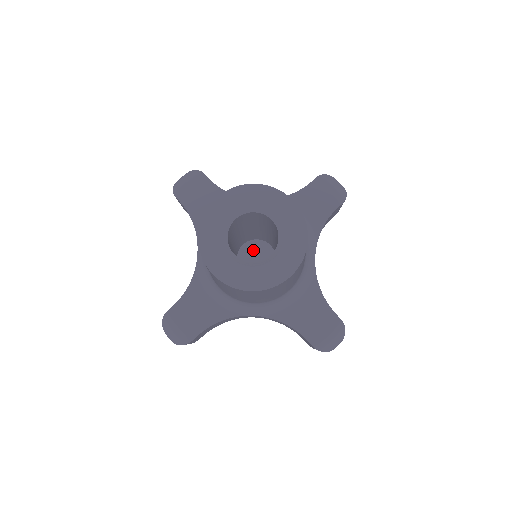
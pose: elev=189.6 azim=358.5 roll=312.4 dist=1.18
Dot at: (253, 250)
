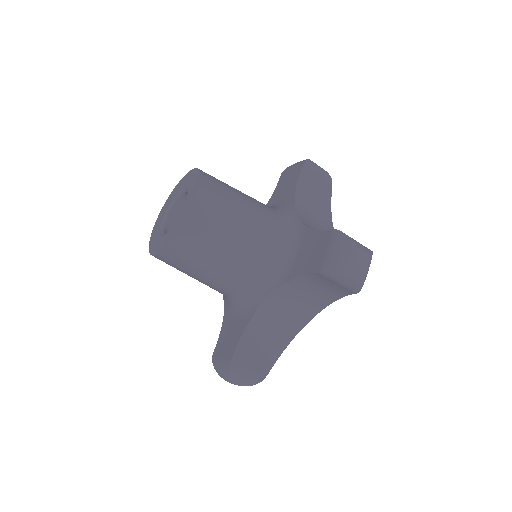
Dot at: occluded
